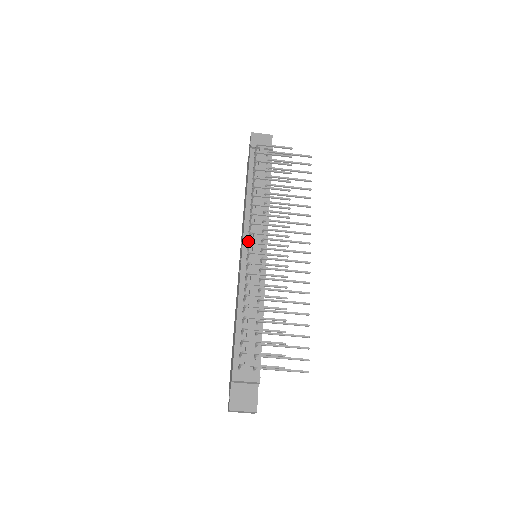
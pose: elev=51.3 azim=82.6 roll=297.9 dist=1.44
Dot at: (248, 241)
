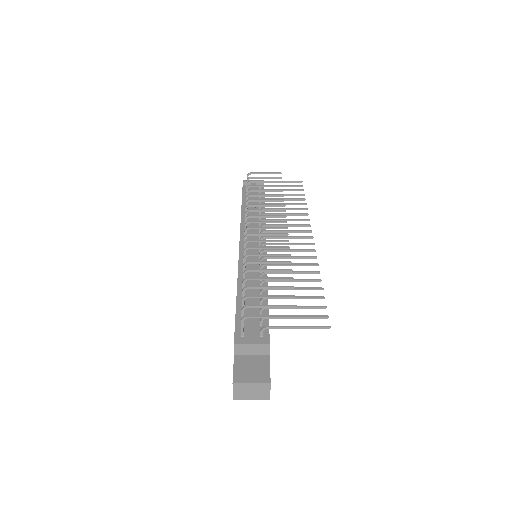
Dot at: occluded
